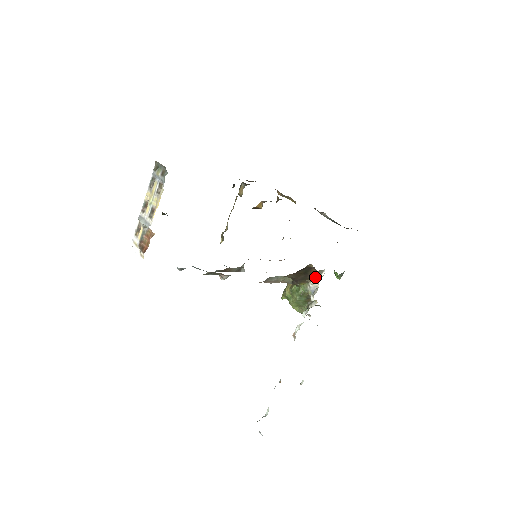
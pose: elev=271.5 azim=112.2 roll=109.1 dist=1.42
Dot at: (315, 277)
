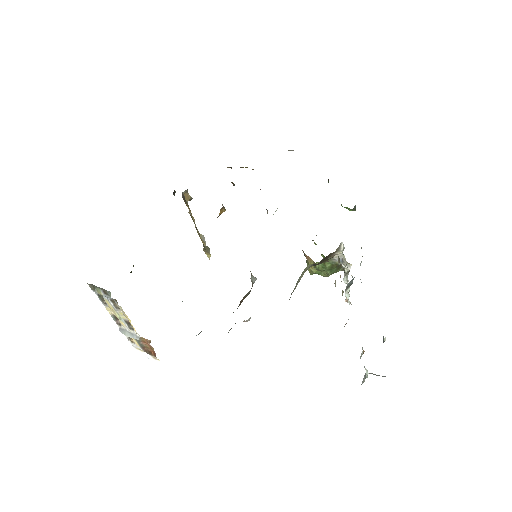
Dot at: (338, 261)
